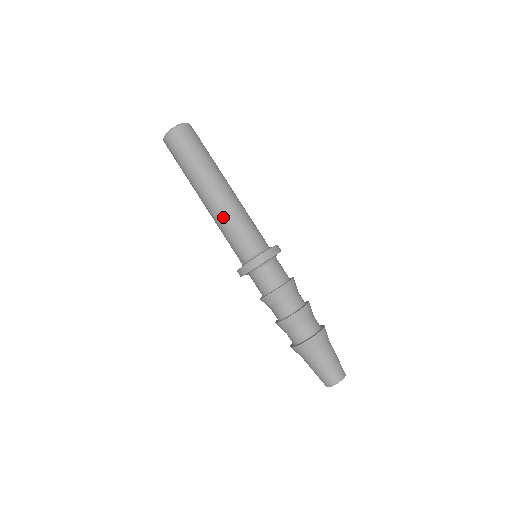
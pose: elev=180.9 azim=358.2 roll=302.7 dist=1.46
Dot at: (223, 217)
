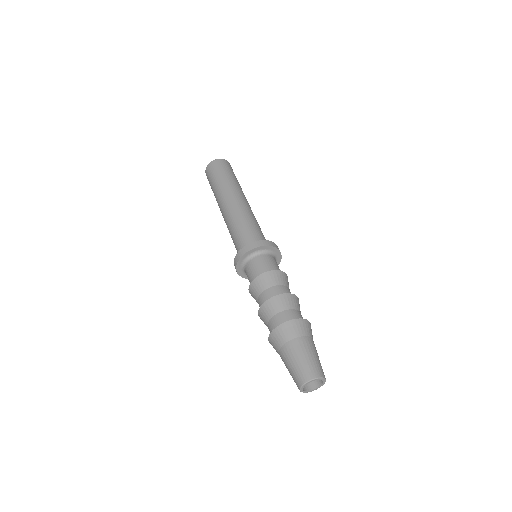
Dot at: (236, 215)
